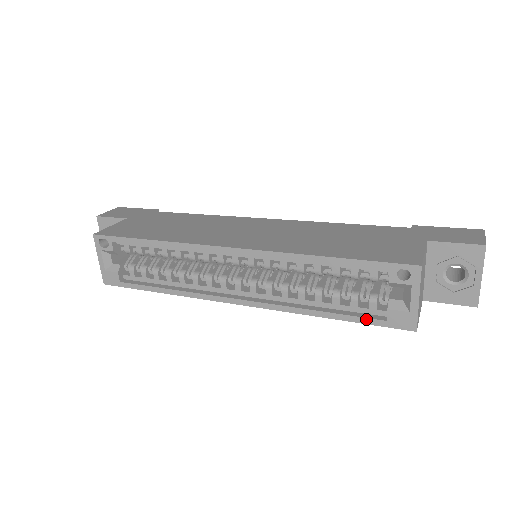
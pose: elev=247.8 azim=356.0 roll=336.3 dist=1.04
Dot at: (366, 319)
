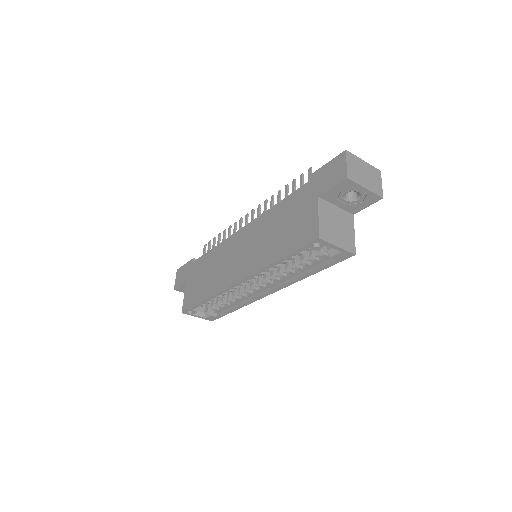
Dot at: (328, 265)
